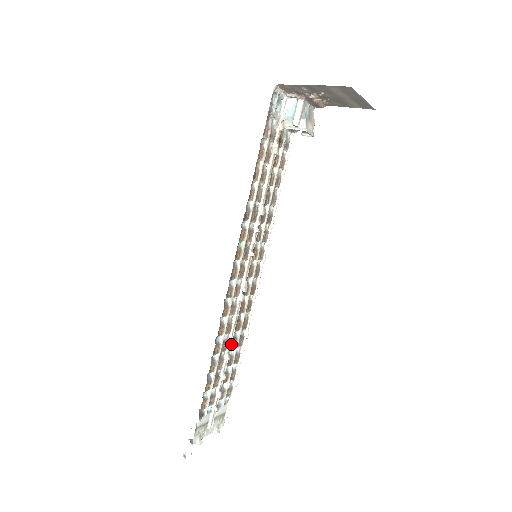
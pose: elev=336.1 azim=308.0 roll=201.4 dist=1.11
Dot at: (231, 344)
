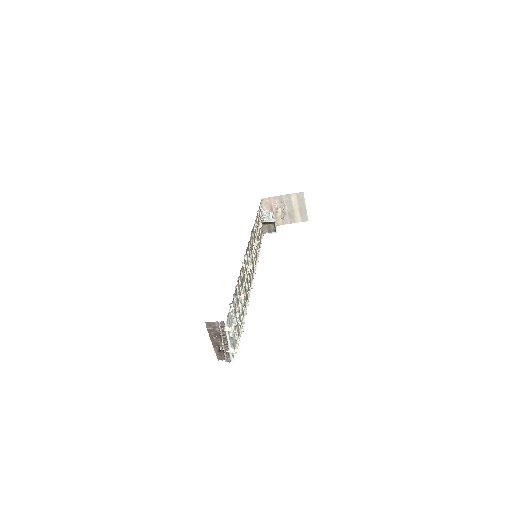
Dot at: occluded
